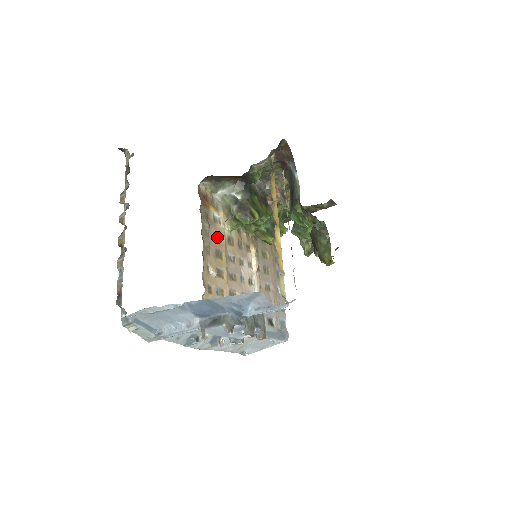
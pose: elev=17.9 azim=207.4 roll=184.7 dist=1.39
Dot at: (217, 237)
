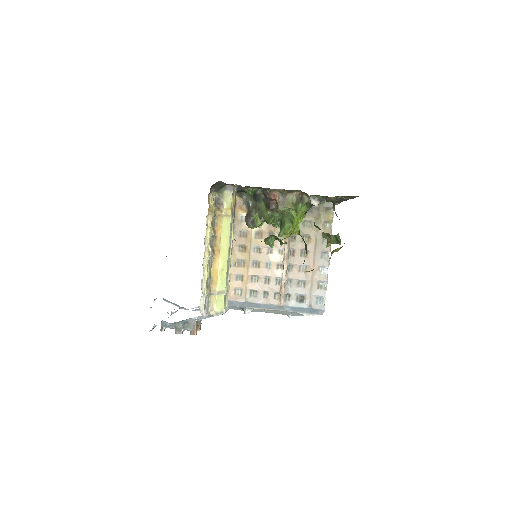
Dot at: (243, 234)
